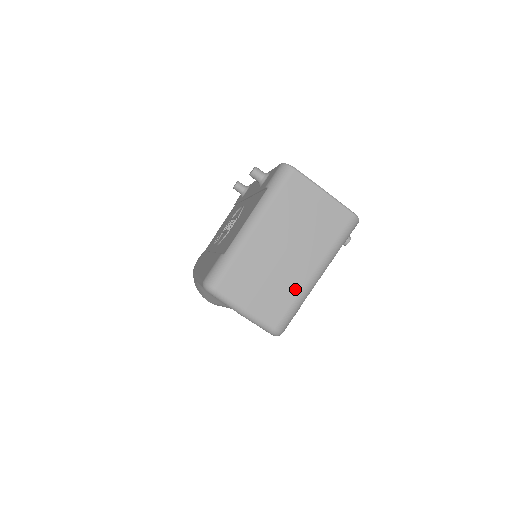
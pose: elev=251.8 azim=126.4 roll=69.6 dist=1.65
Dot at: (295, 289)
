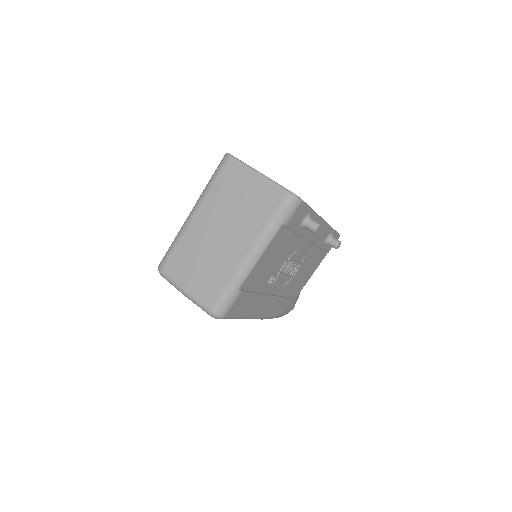
Dot at: (229, 270)
